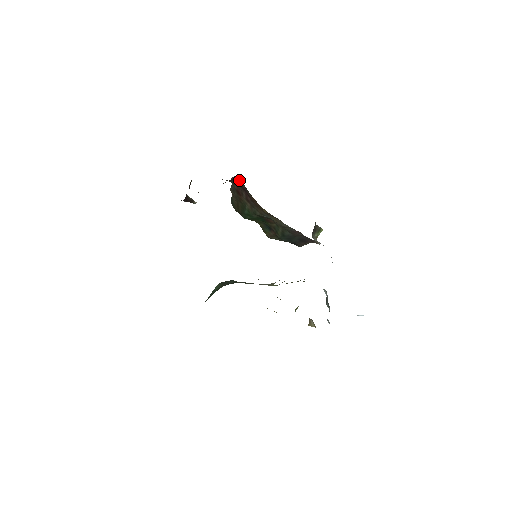
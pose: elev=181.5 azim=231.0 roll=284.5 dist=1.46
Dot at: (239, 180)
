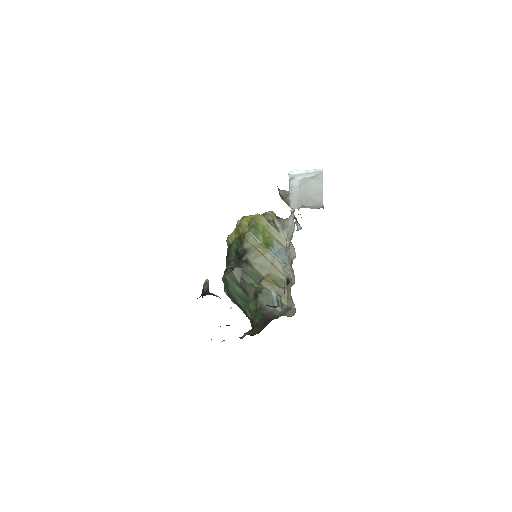
Dot at: occluded
